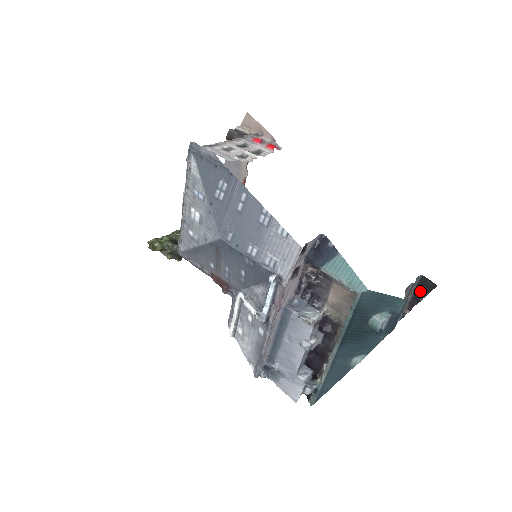
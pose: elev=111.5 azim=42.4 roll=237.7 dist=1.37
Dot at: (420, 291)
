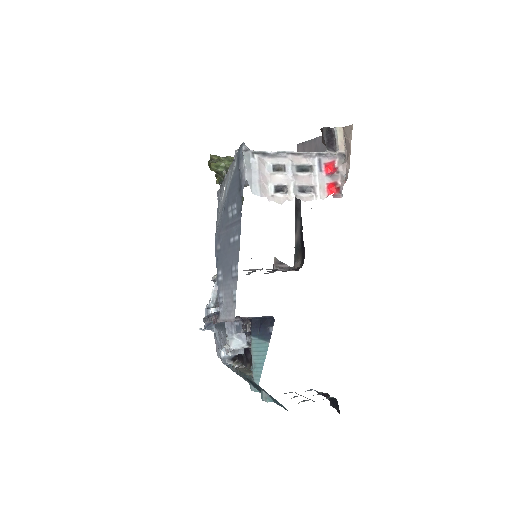
Dot at: (332, 401)
